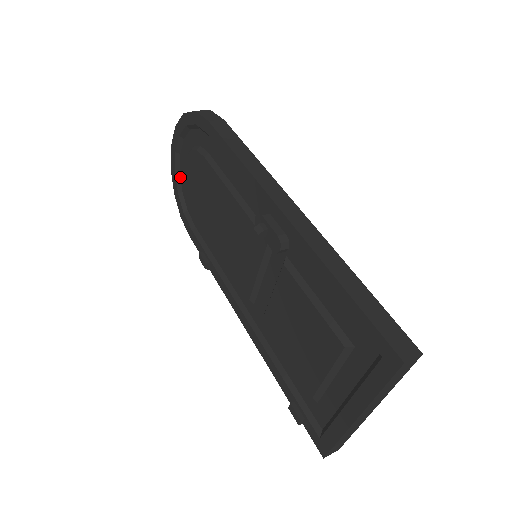
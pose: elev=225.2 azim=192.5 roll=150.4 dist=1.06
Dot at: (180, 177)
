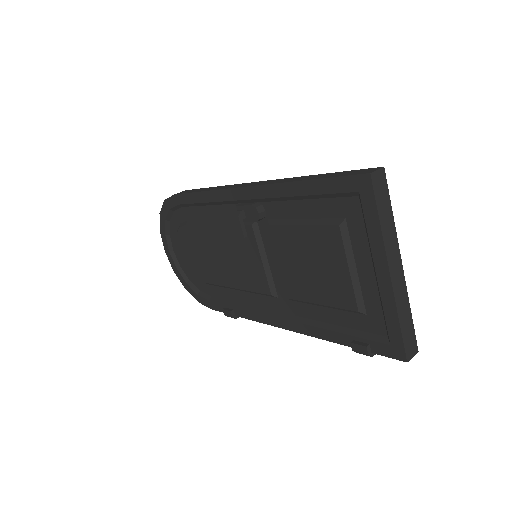
Dot at: (182, 270)
